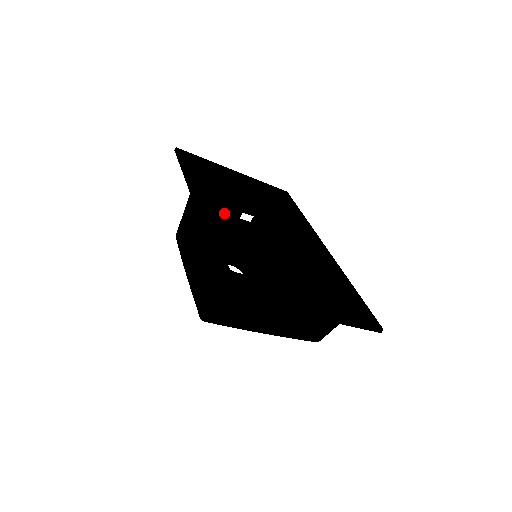
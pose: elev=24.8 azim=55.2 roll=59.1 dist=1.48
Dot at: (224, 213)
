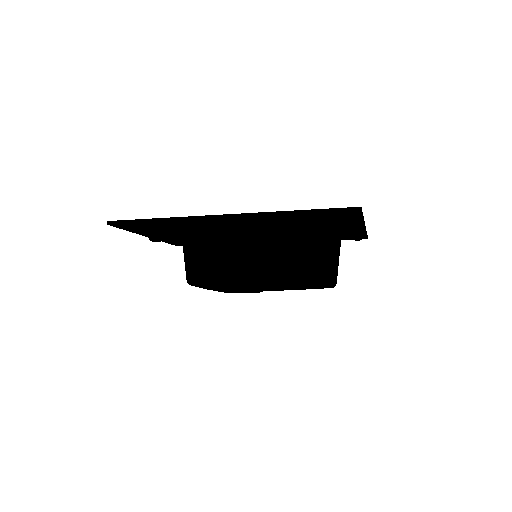
Dot at: occluded
